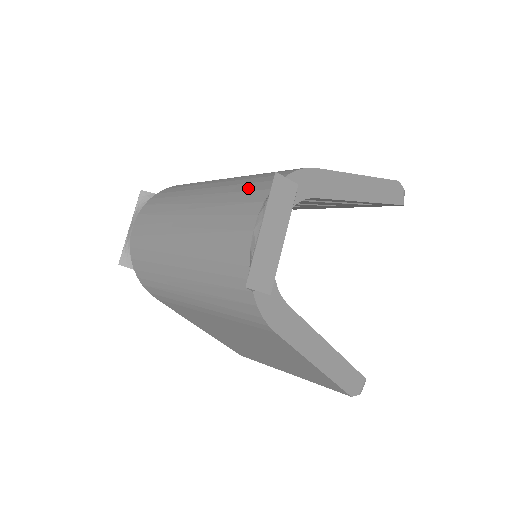
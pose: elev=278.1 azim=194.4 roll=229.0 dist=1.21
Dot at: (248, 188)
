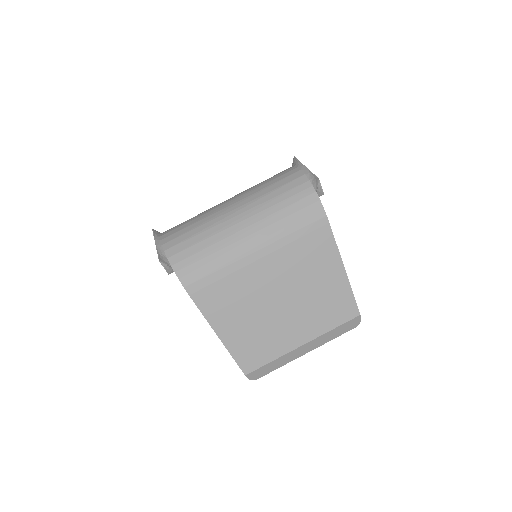
Dot at: occluded
